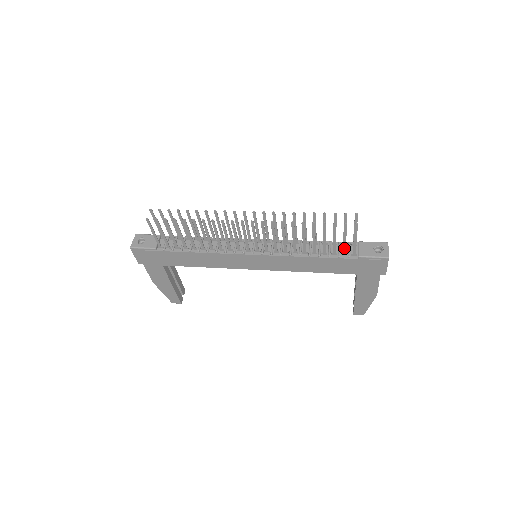
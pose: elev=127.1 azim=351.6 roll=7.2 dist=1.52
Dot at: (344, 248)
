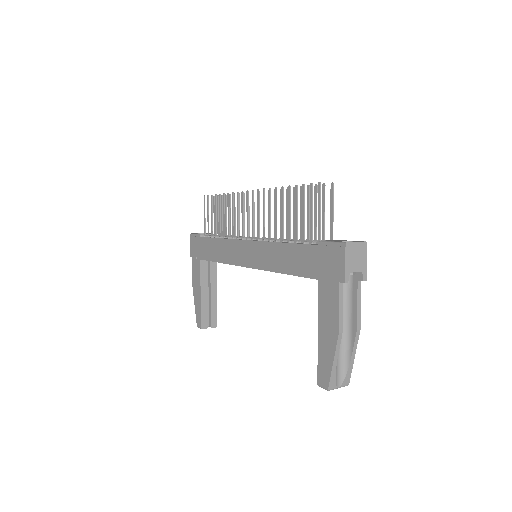
Dot at: (311, 230)
